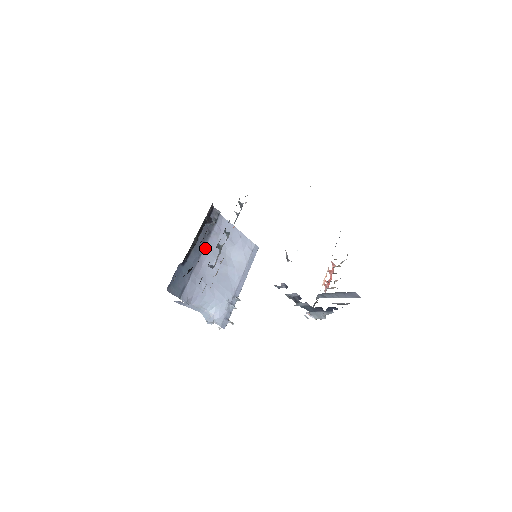
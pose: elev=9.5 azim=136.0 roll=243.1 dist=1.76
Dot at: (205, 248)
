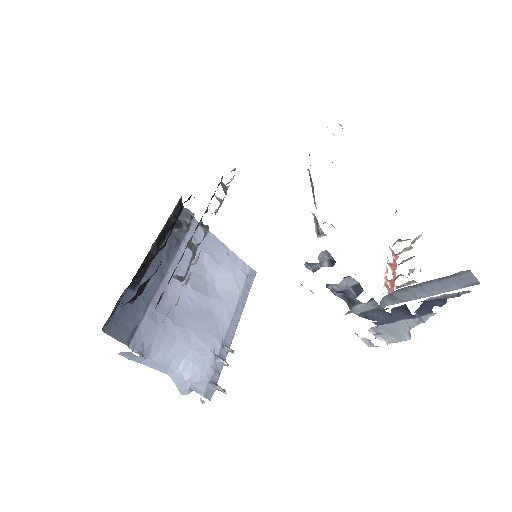
Dot at: (171, 266)
